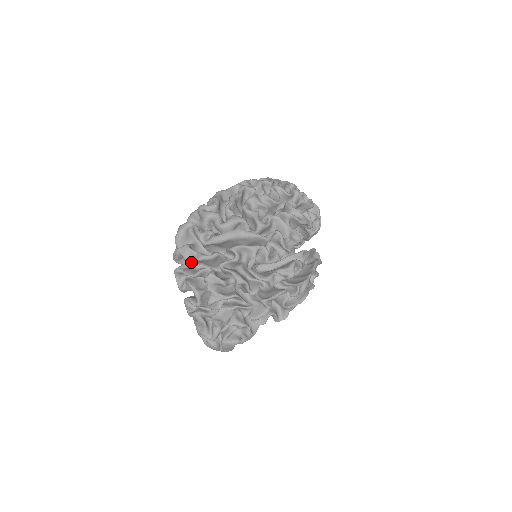
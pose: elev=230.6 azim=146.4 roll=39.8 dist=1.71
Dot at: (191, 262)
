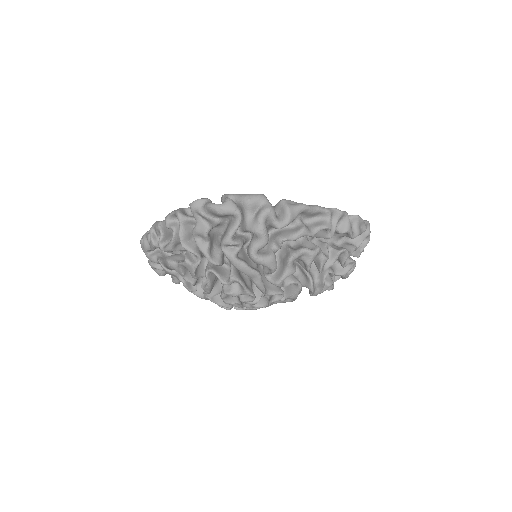
Dot at: (194, 238)
